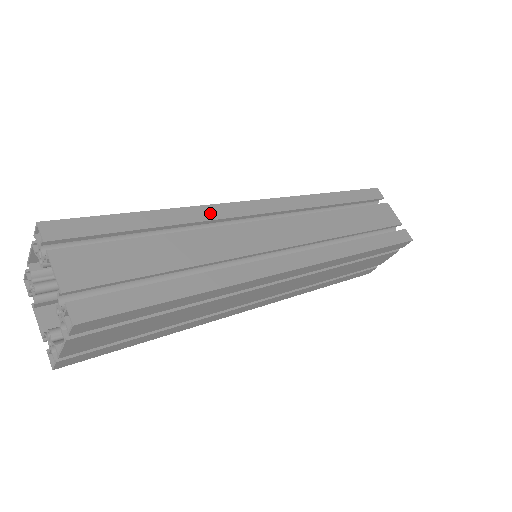
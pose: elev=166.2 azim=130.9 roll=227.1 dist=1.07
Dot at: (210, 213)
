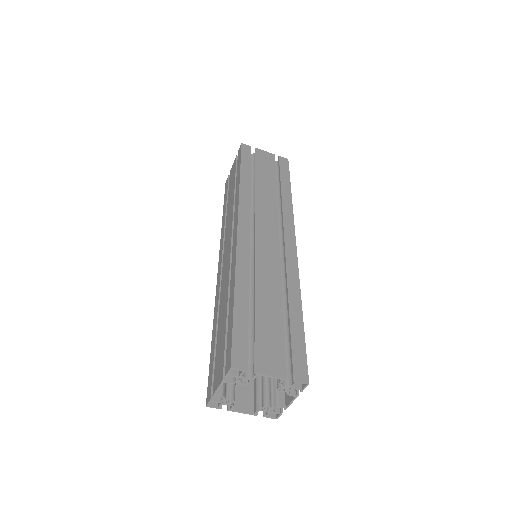
Dot at: (243, 262)
